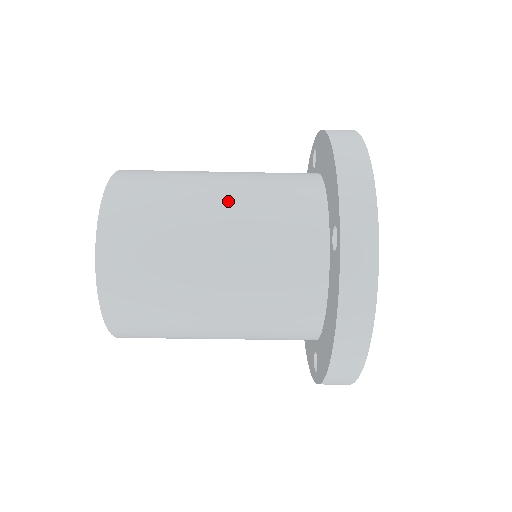
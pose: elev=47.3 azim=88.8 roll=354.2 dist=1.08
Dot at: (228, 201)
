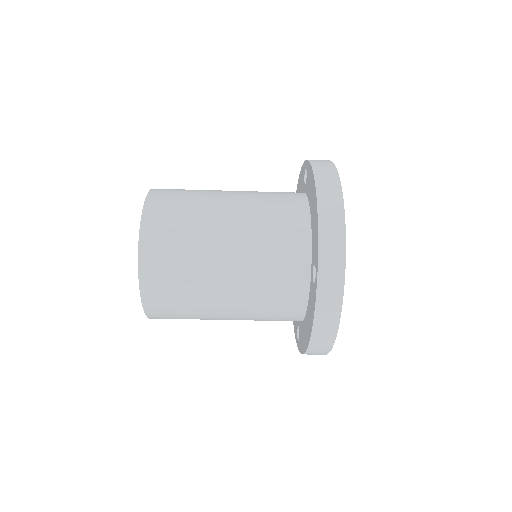
Dot at: (236, 235)
